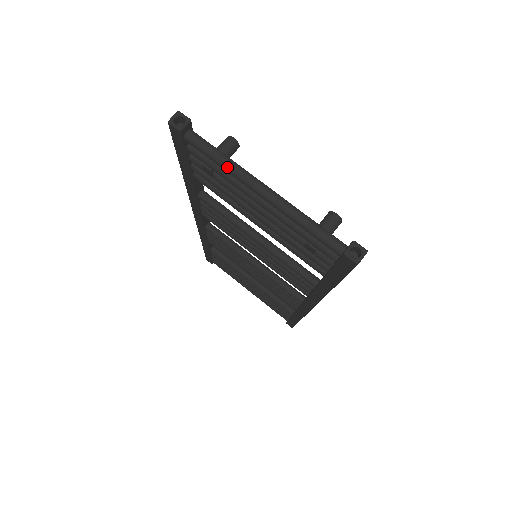
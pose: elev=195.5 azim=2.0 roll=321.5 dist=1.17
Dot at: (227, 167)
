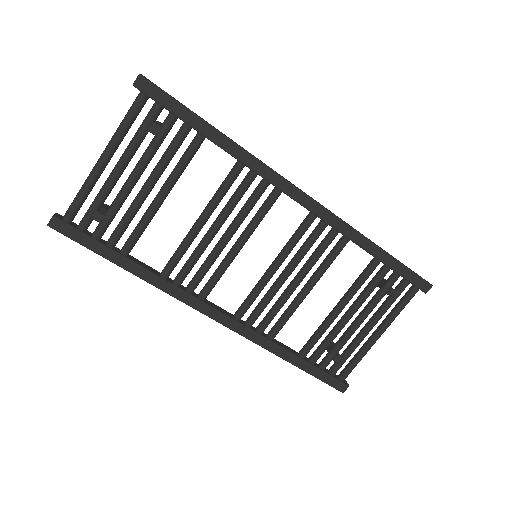
Dot at: (84, 185)
